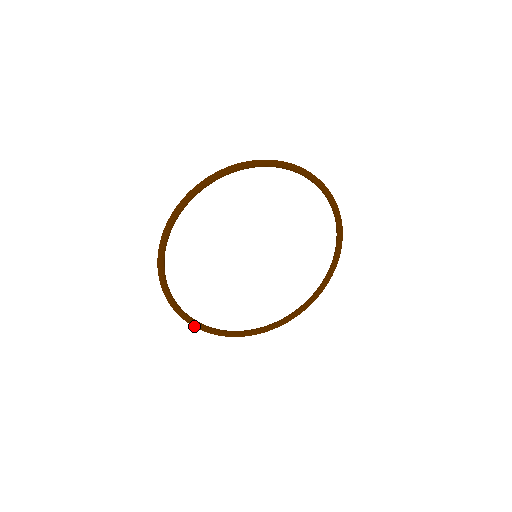
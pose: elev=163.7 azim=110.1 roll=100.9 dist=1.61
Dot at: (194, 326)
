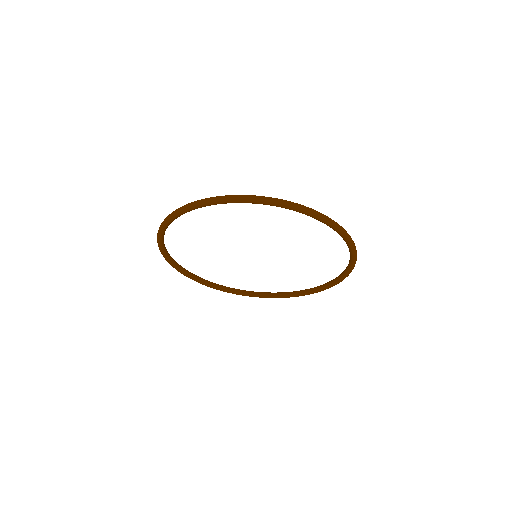
Dot at: (206, 285)
